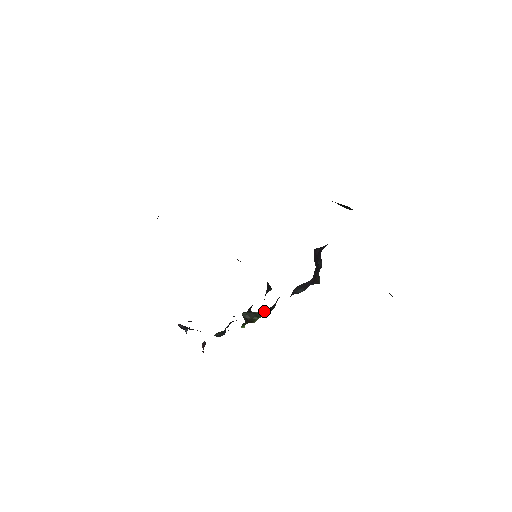
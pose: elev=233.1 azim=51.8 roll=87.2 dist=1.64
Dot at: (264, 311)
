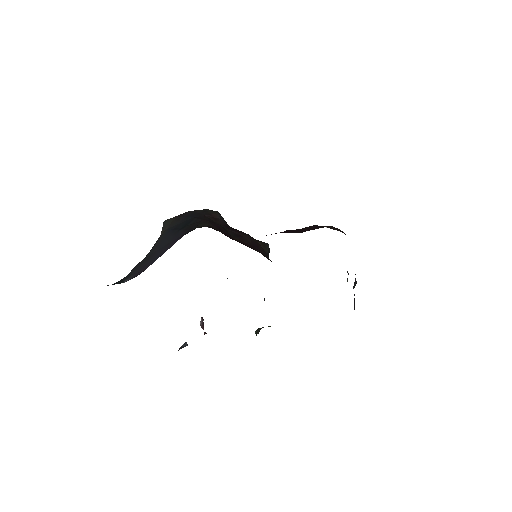
Dot at: occluded
